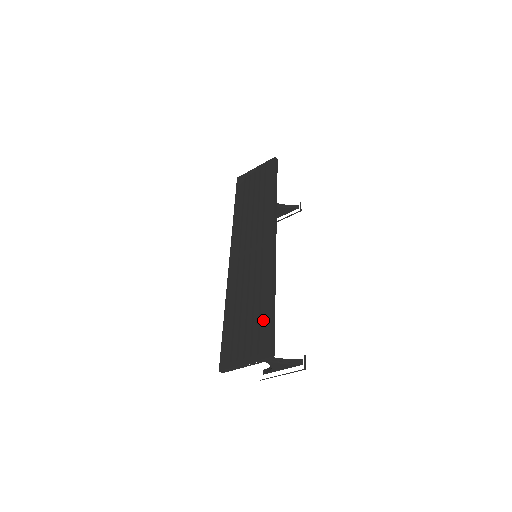
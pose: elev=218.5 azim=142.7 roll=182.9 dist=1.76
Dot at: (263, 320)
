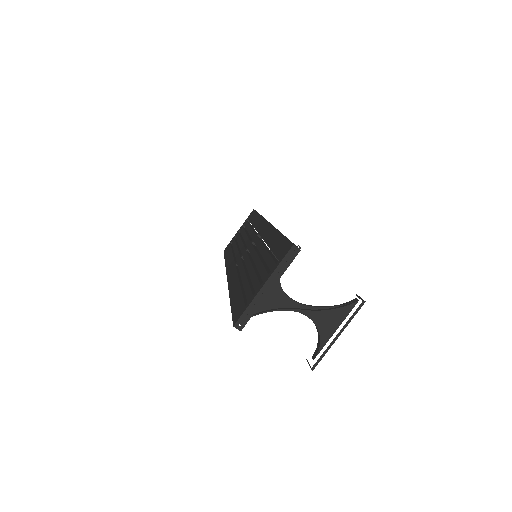
Dot at: (274, 246)
